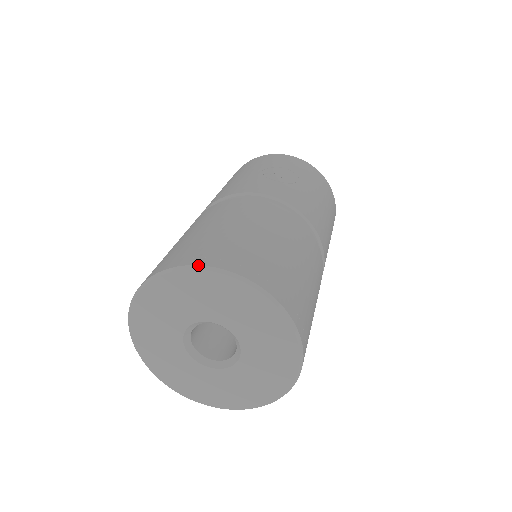
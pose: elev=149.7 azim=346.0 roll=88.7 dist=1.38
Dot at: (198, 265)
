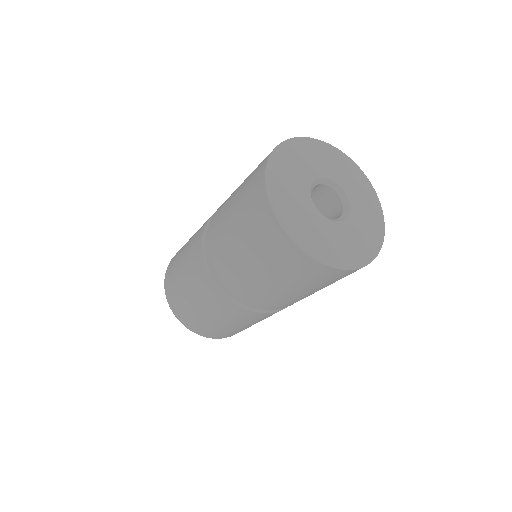
Dot at: (342, 152)
